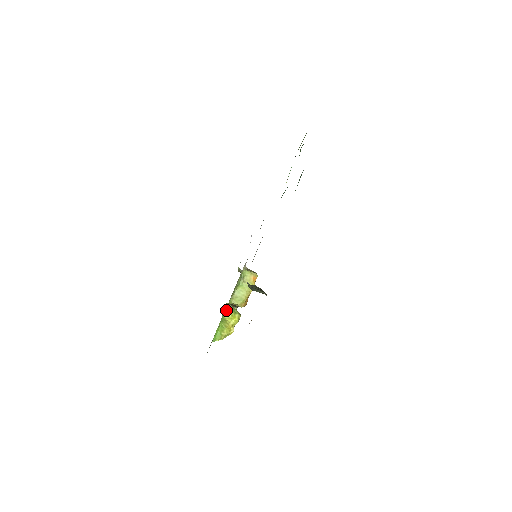
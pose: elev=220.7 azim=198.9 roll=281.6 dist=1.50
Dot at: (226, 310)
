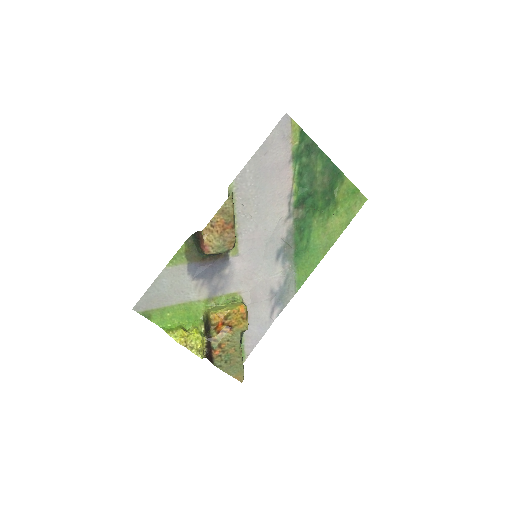
Dot at: (197, 328)
